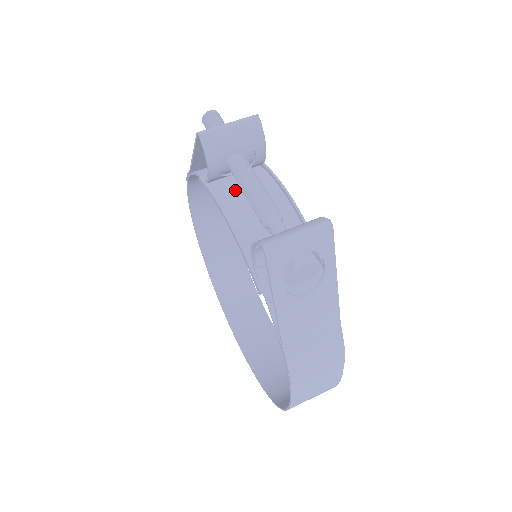
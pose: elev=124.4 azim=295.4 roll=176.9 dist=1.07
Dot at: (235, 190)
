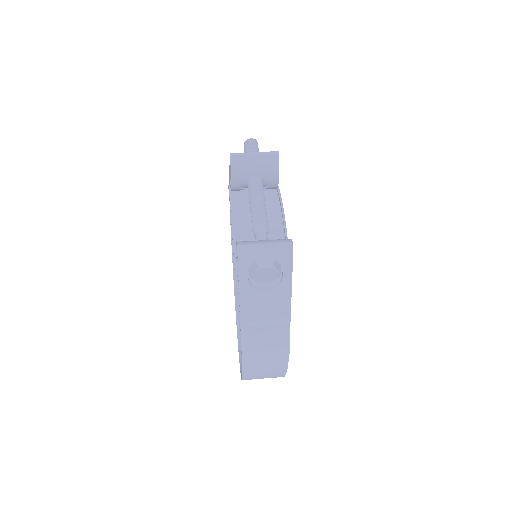
Dot at: (248, 202)
